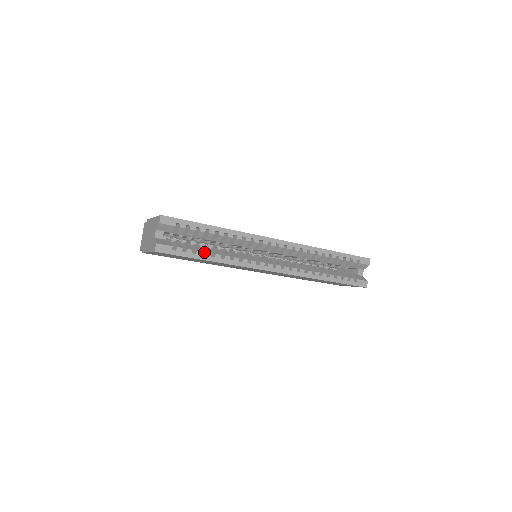
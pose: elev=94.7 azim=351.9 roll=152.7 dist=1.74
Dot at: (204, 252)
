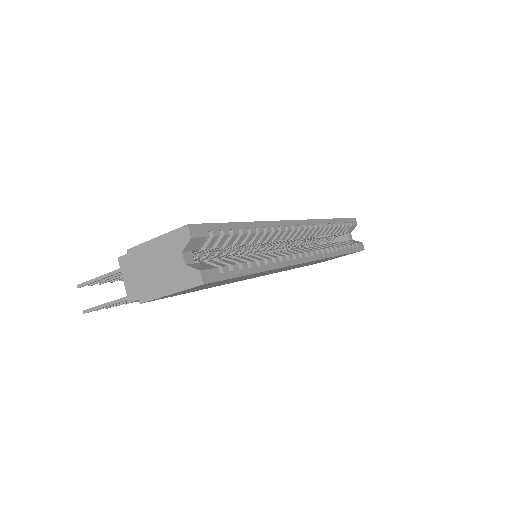
Dot at: occluded
